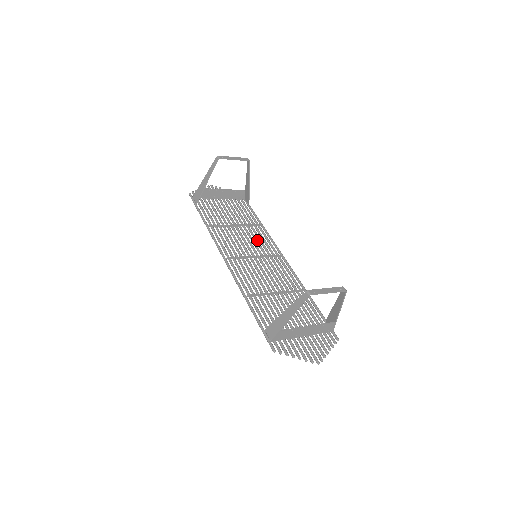
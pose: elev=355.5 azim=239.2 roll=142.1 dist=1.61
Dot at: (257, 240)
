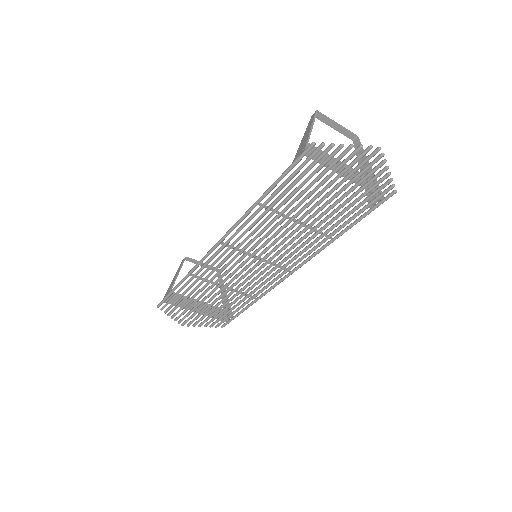
Dot at: (253, 279)
